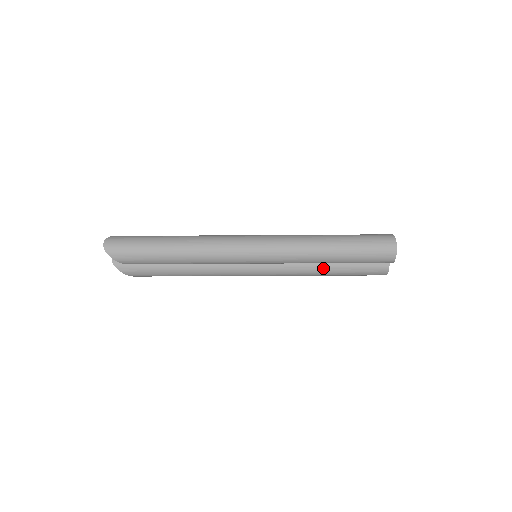
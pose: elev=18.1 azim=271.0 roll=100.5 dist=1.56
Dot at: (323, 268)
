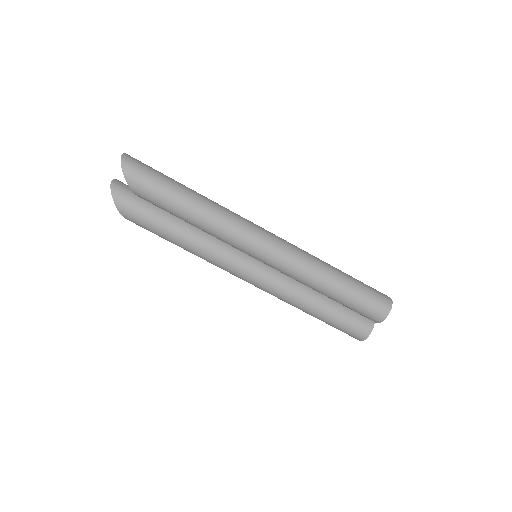
Dot at: (314, 300)
